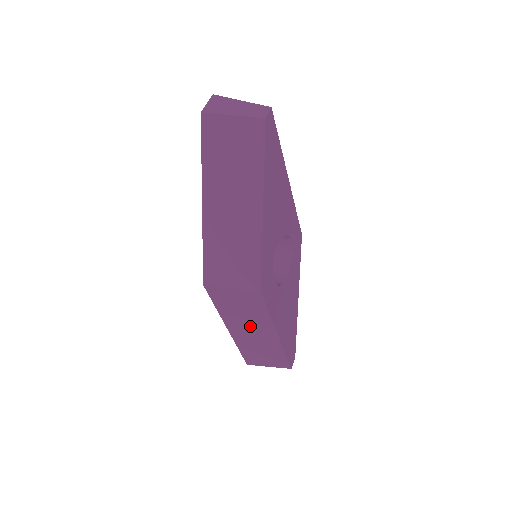
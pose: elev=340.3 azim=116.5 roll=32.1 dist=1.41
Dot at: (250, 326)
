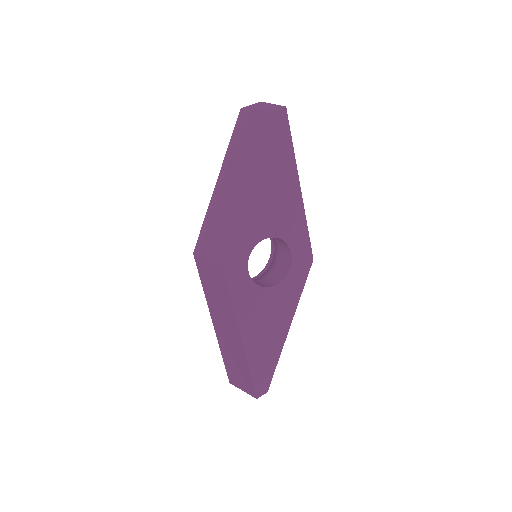
Dot at: (223, 318)
